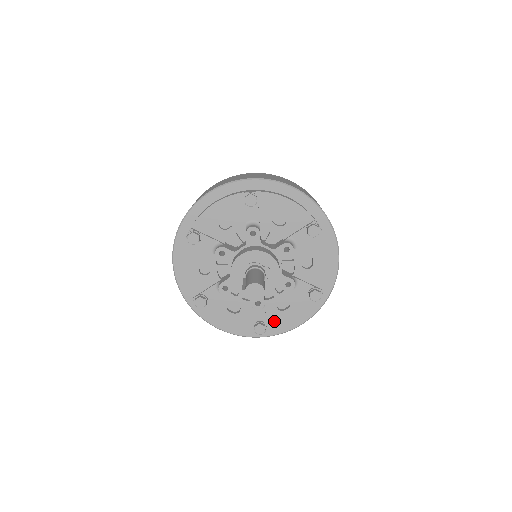
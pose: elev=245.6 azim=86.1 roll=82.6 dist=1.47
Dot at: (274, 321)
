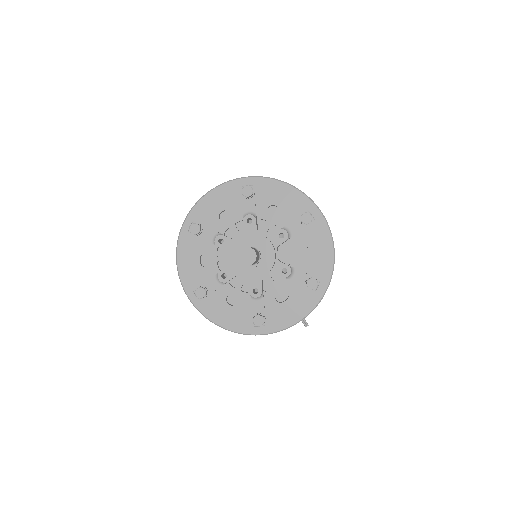
Dot at: (273, 314)
